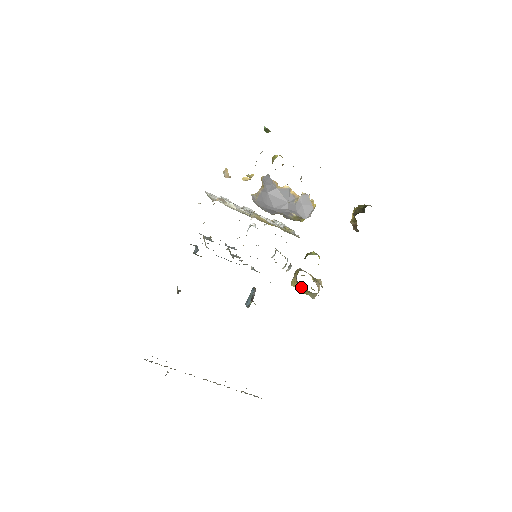
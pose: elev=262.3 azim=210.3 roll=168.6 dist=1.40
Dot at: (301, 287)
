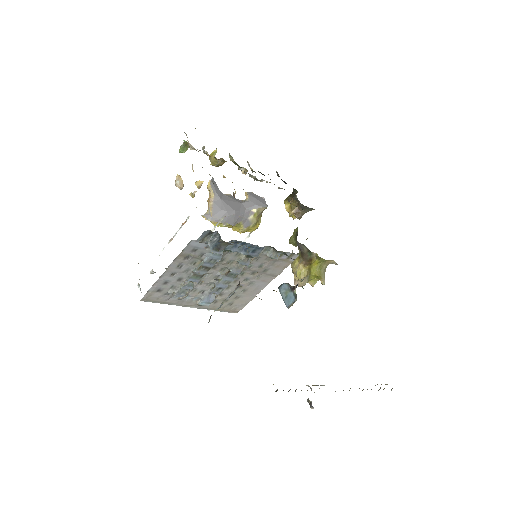
Dot at: (310, 272)
